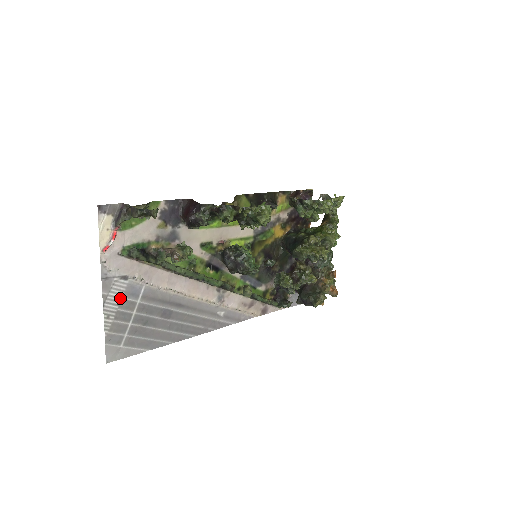
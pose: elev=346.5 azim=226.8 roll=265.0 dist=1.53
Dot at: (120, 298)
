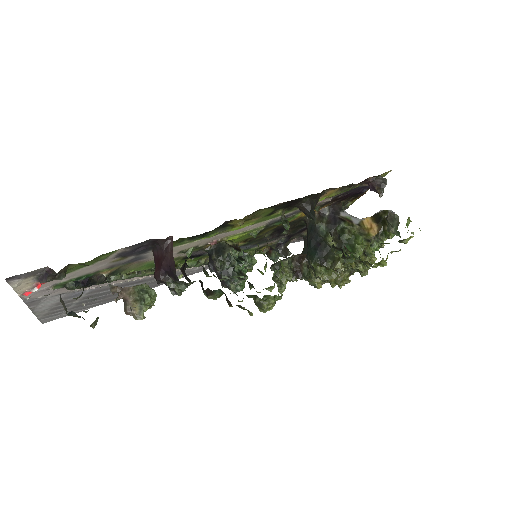
Dot at: (55, 302)
